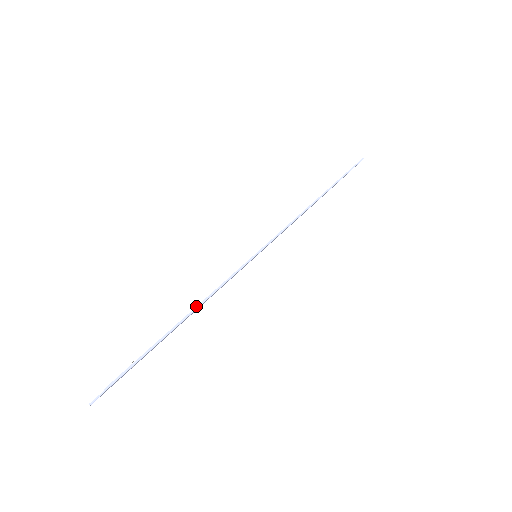
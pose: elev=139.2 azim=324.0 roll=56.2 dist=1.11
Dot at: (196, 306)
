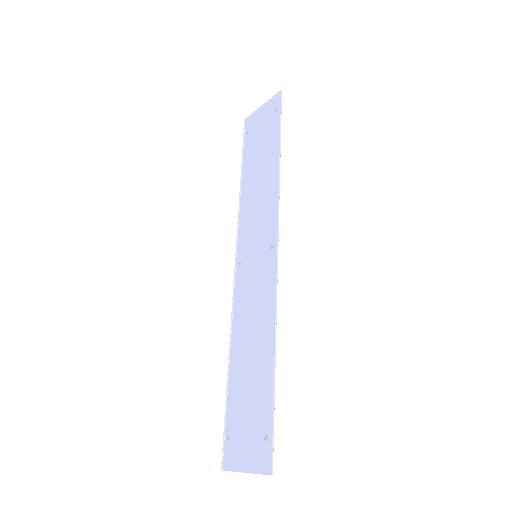
Dot at: (274, 355)
